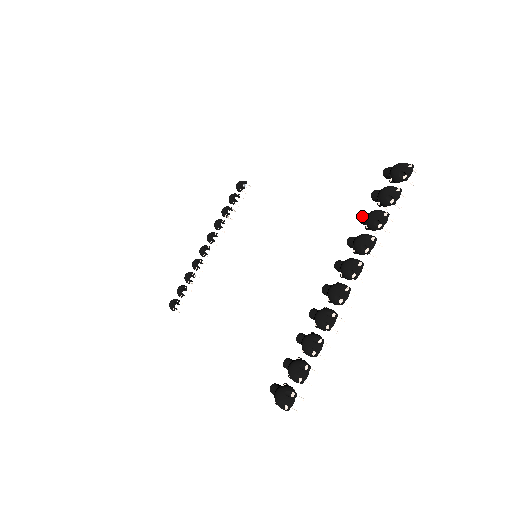
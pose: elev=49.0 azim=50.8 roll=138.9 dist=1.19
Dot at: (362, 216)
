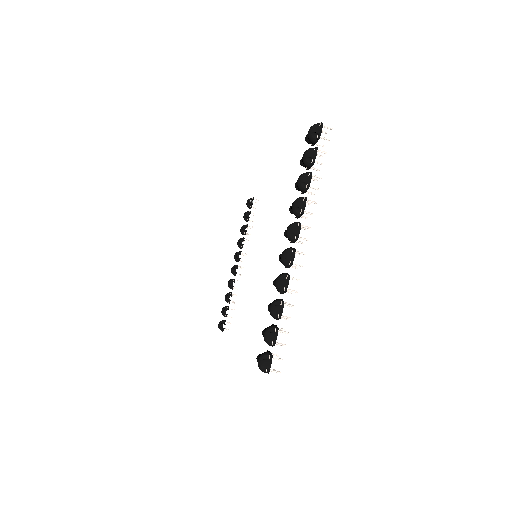
Dot at: (295, 184)
